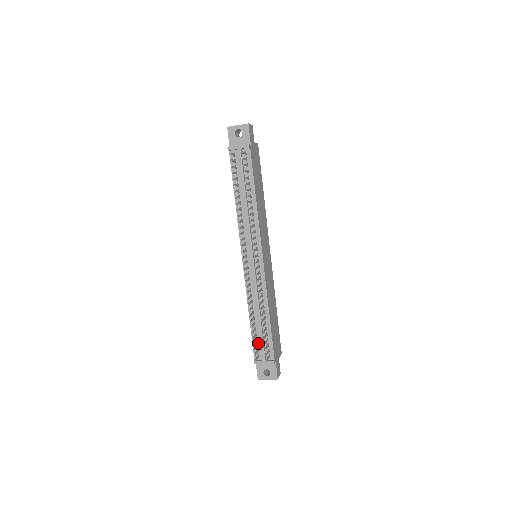
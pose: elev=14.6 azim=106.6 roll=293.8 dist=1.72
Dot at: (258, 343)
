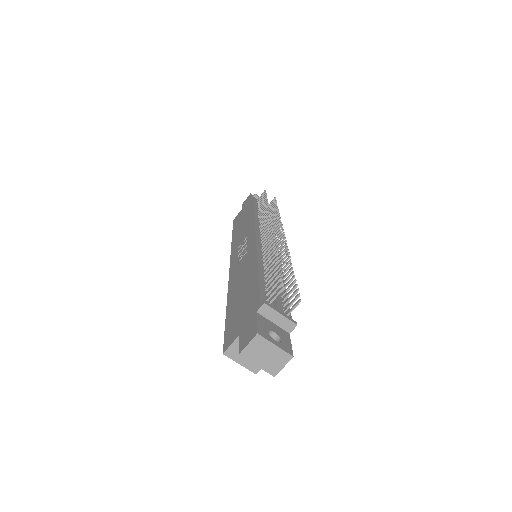
Dot at: (268, 294)
